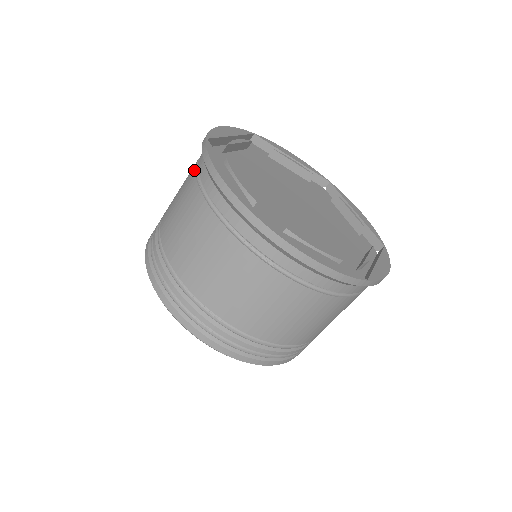
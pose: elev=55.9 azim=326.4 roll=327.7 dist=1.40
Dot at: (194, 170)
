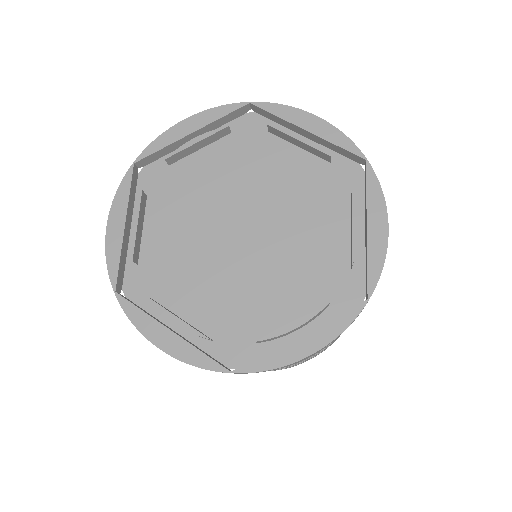
Dot at: occluded
